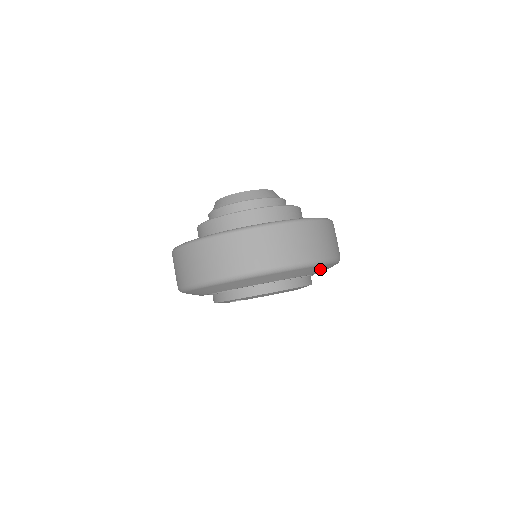
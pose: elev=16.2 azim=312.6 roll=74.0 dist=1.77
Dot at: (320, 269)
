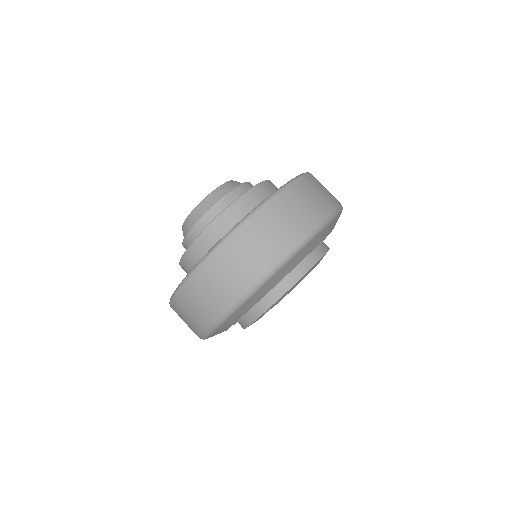
Dot at: (329, 228)
